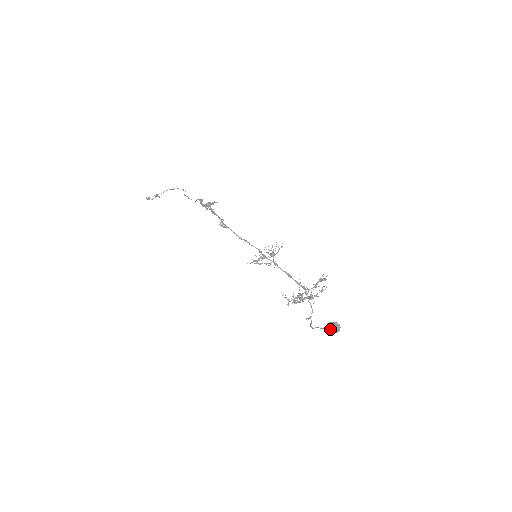
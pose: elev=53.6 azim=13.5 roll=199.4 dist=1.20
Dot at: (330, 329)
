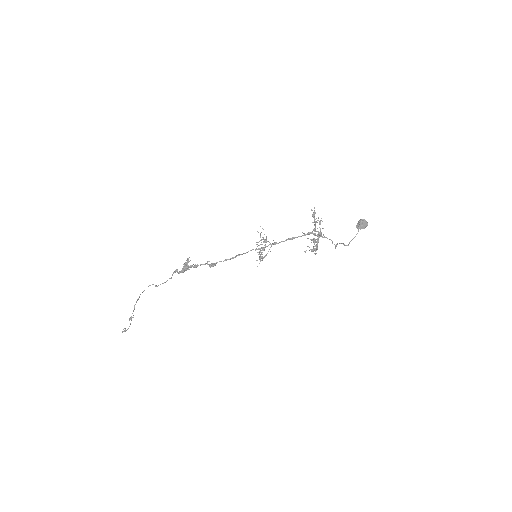
Dot at: (362, 228)
